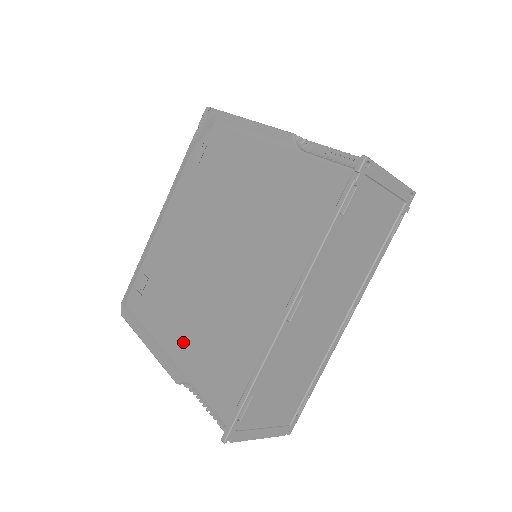
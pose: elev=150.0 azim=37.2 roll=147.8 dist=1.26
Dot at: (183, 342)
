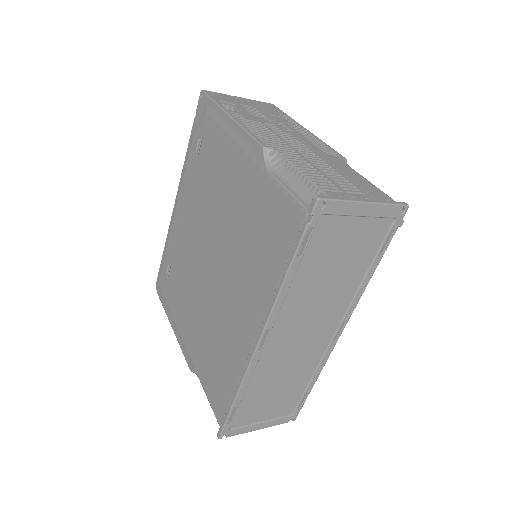
Dot at: (193, 338)
